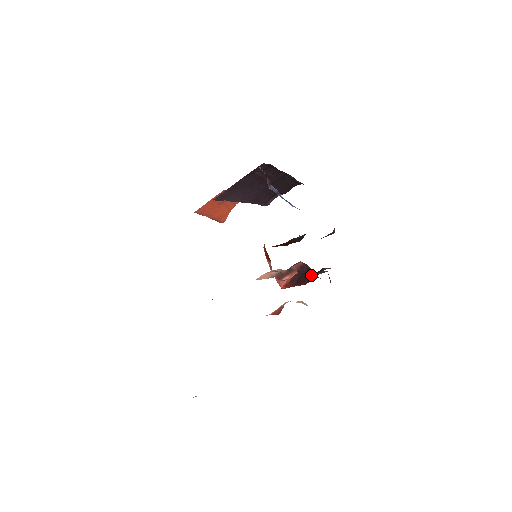
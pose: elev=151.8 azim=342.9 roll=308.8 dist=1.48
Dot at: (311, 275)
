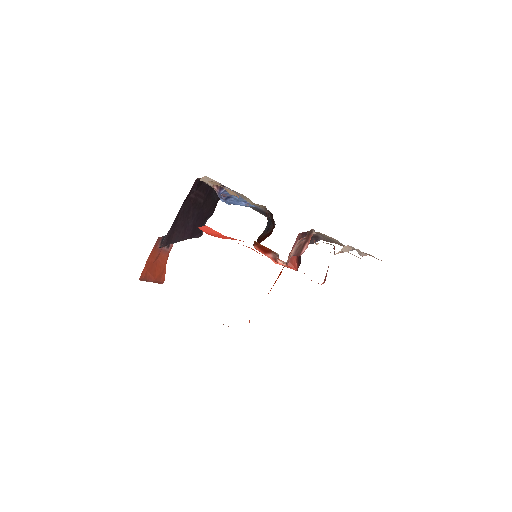
Dot at: (311, 243)
